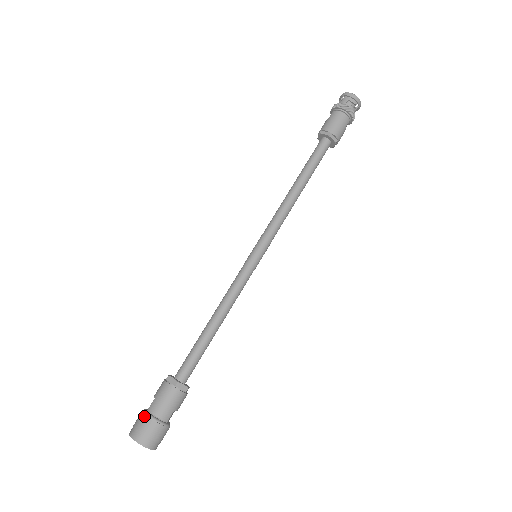
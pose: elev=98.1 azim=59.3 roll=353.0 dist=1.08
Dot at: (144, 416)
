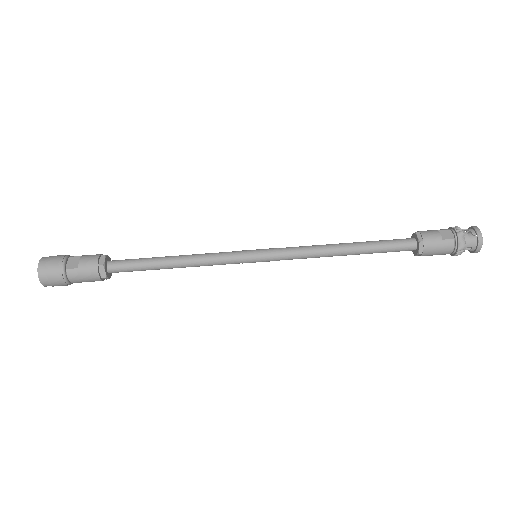
Dot at: (60, 273)
